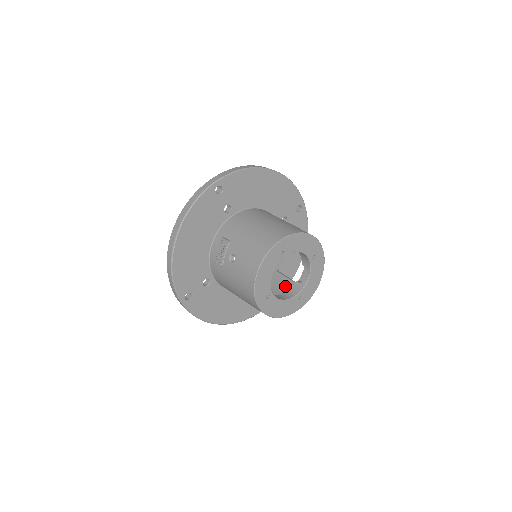
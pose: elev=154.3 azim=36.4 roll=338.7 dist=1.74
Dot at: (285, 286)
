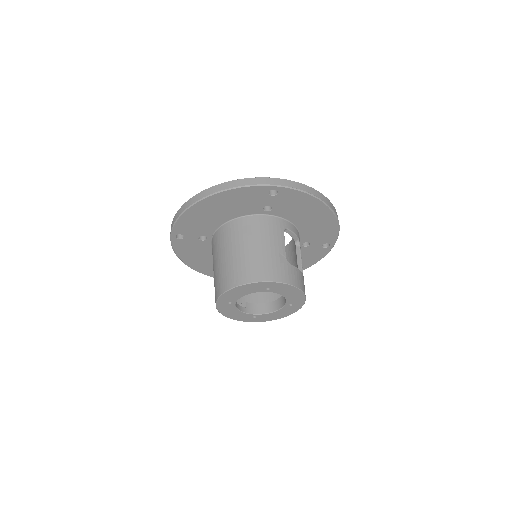
Dot at: occluded
